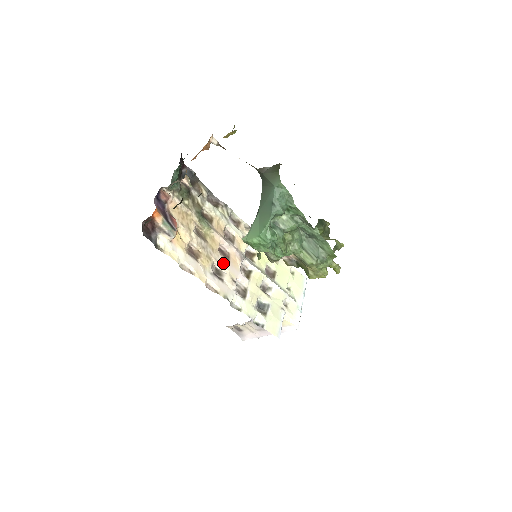
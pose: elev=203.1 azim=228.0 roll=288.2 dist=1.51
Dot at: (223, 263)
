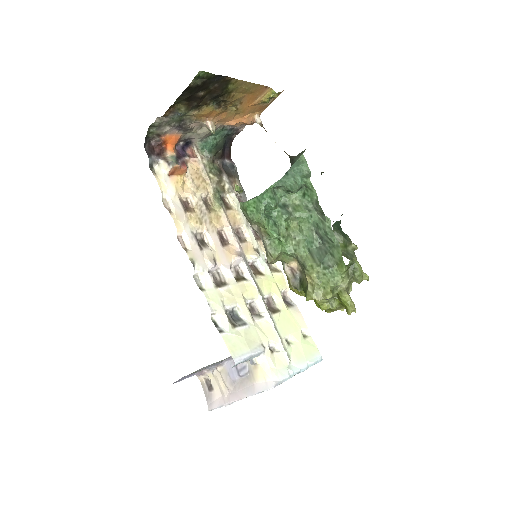
Dot at: (214, 240)
